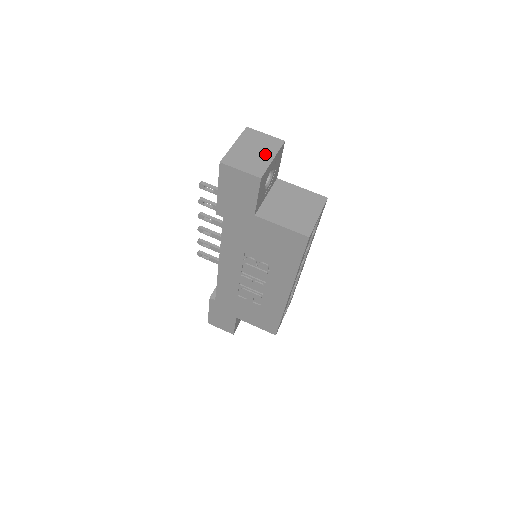
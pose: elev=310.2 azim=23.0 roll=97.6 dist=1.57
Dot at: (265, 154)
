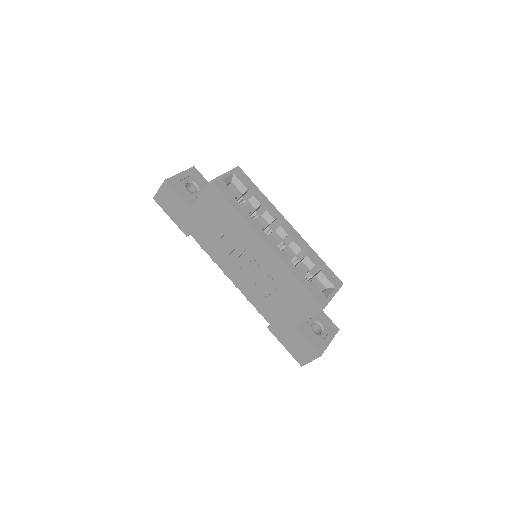
Dot at: occluded
